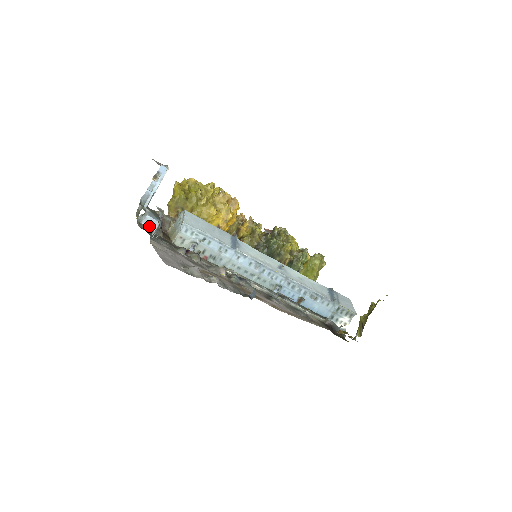
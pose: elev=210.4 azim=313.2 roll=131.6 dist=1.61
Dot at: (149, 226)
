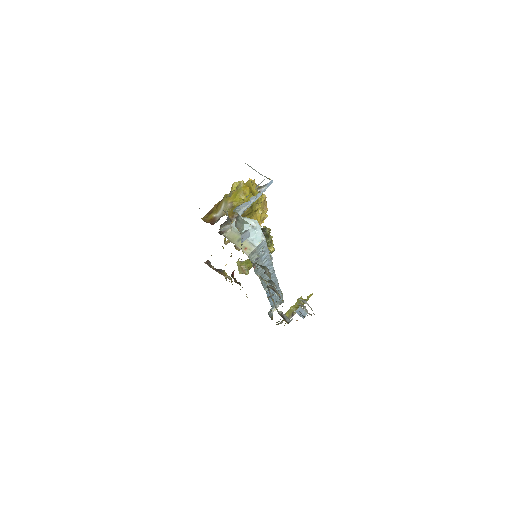
Dot at: (242, 239)
